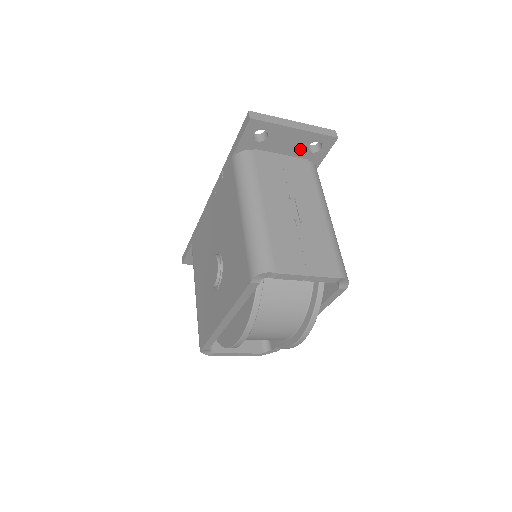
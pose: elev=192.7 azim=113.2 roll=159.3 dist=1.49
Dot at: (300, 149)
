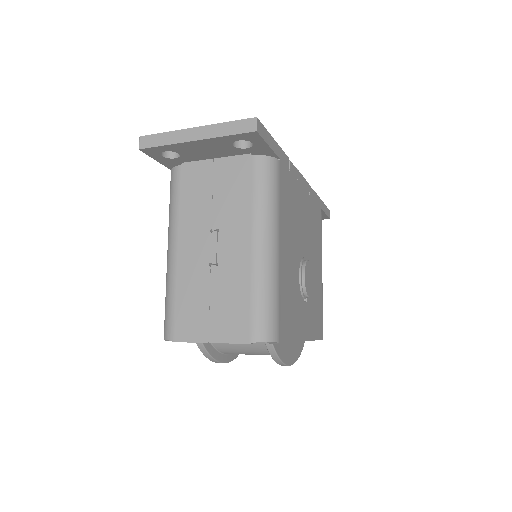
Dot at: (229, 150)
